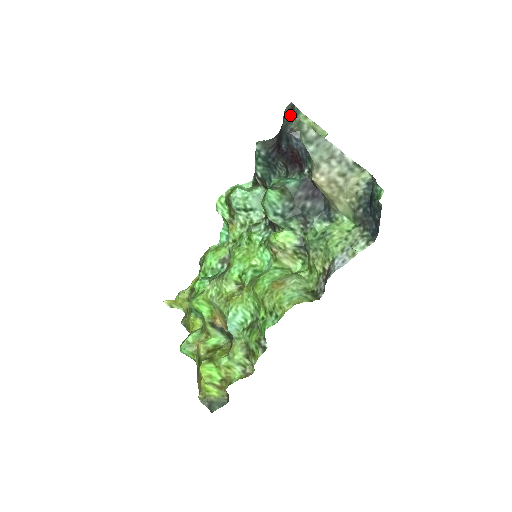
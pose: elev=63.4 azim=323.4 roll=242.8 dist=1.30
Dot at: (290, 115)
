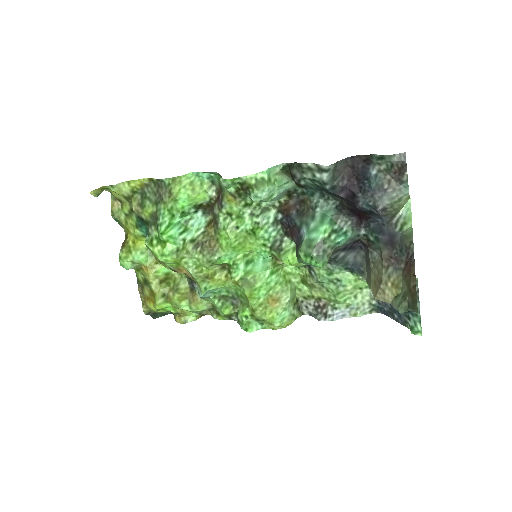
Dot at: (393, 177)
